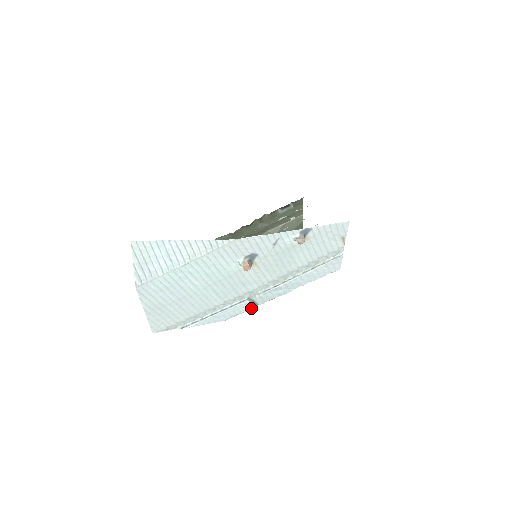
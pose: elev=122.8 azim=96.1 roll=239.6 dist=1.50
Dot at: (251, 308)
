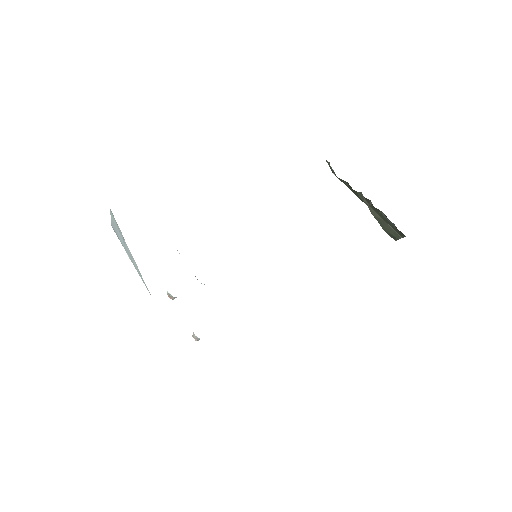
Dot at: occluded
